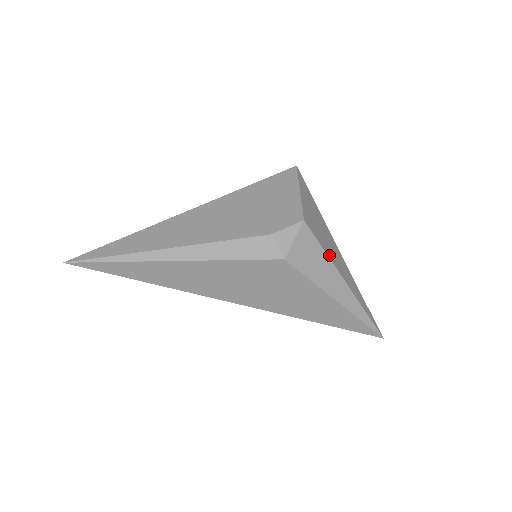
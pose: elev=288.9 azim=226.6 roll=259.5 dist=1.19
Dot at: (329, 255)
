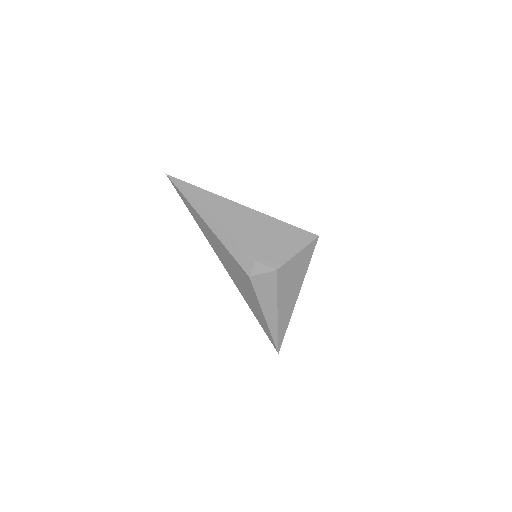
Dot at: (280, 295)
